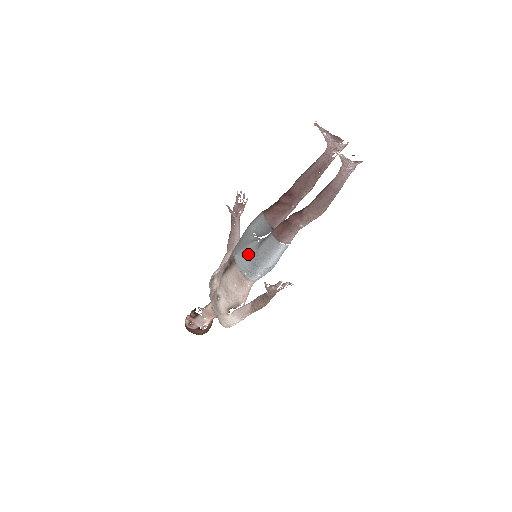
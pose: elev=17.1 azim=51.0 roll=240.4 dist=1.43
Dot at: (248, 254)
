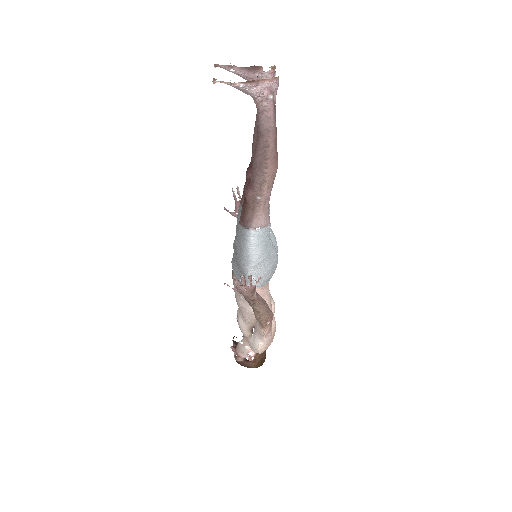
Dot at: (234, 255)
